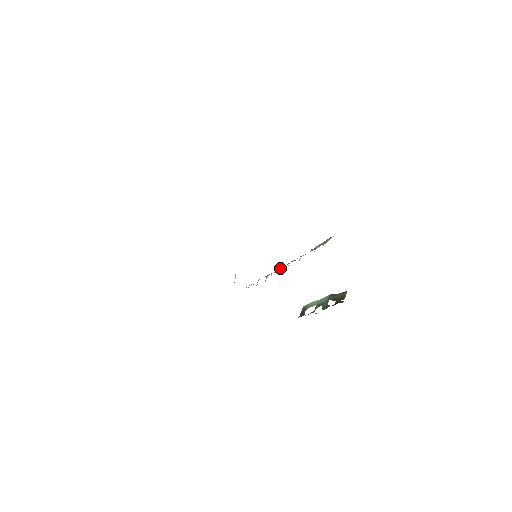
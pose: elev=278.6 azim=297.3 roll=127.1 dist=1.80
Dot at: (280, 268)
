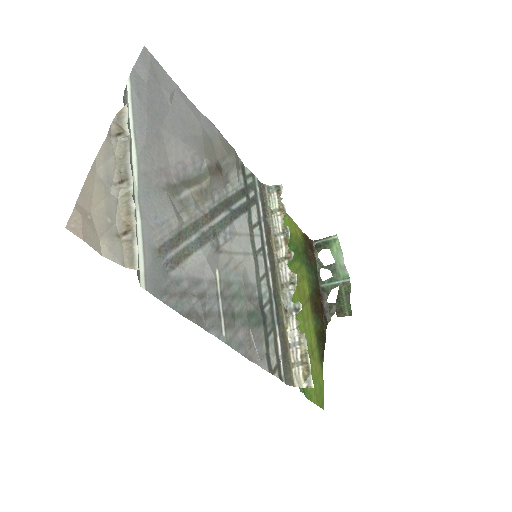
Dot at: (287, 269)
